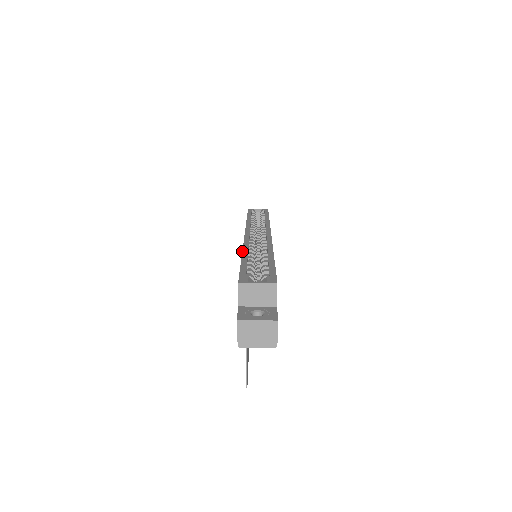
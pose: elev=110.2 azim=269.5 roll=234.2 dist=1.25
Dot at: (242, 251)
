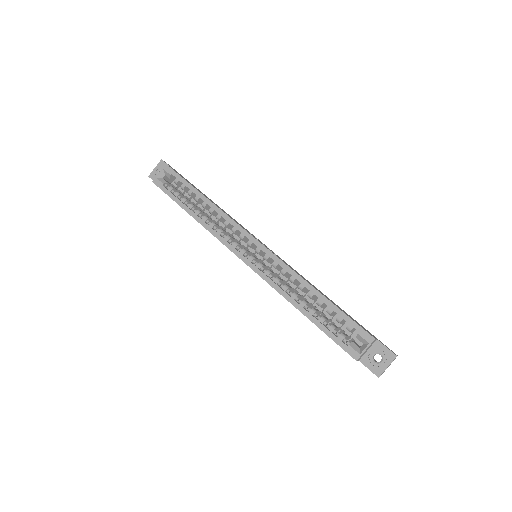
Dot at: occluded
